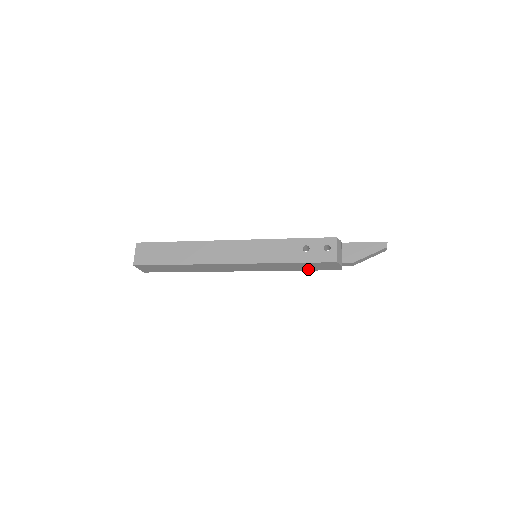
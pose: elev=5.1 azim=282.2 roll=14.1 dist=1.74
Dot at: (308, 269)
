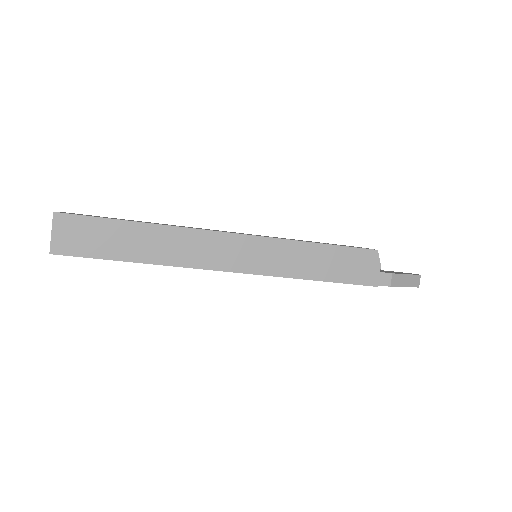
Dot at: (333, 276)
